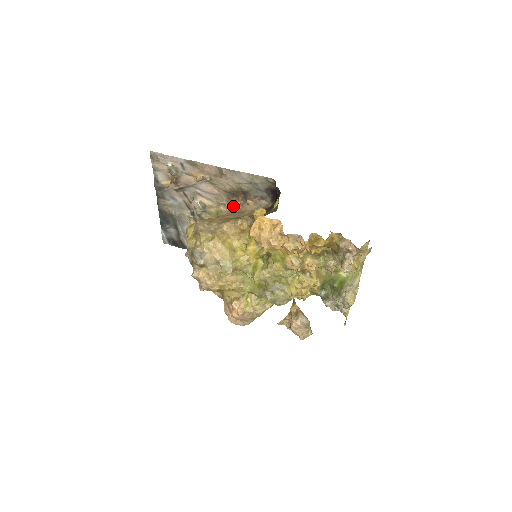
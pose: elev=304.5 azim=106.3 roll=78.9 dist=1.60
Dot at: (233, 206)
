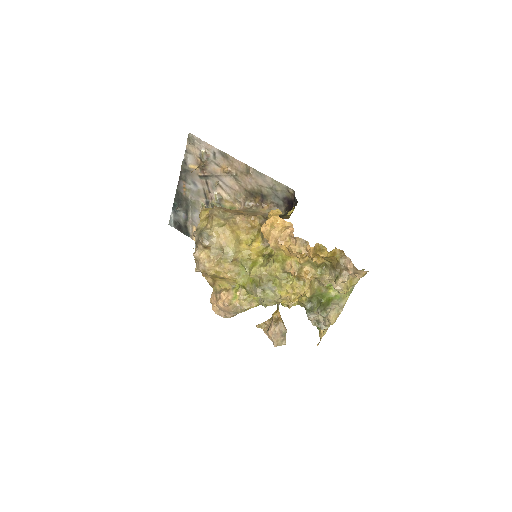
Dot at: (248, 205)
